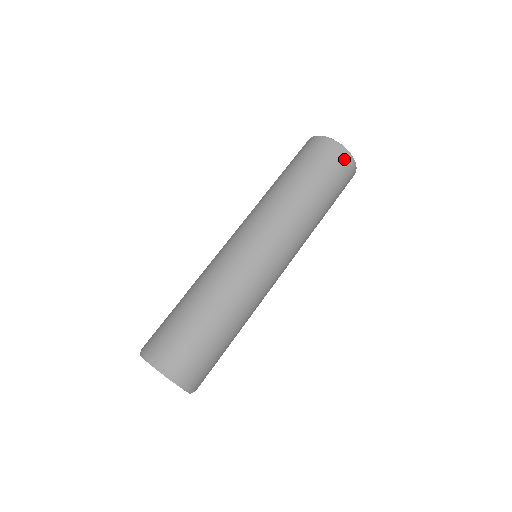
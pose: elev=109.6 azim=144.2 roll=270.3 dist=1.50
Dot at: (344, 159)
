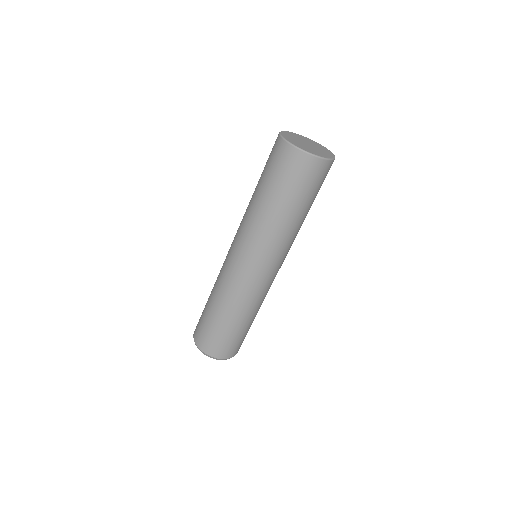
Dot at: (309, 165)
